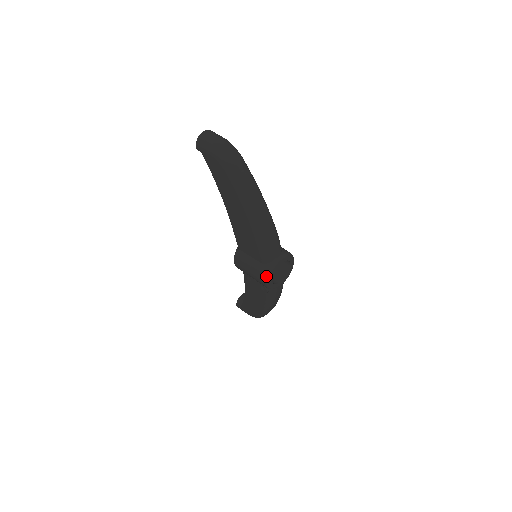
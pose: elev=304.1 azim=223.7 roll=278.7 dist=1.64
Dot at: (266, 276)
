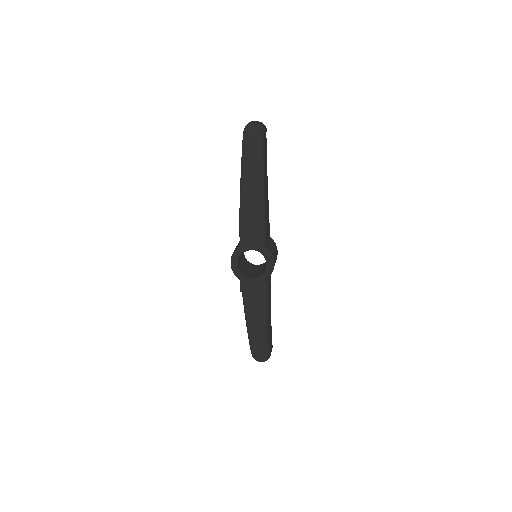
Dot at: (233, 253)
